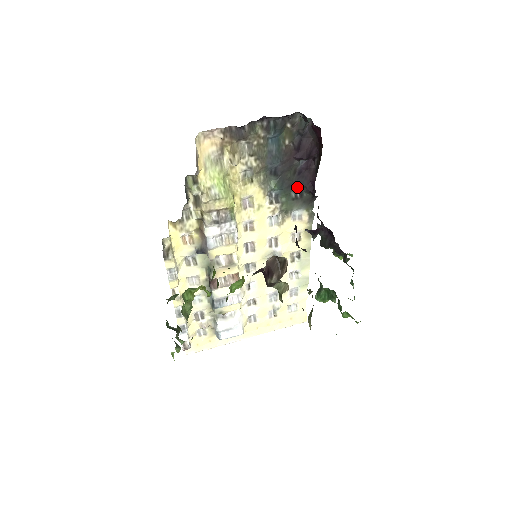
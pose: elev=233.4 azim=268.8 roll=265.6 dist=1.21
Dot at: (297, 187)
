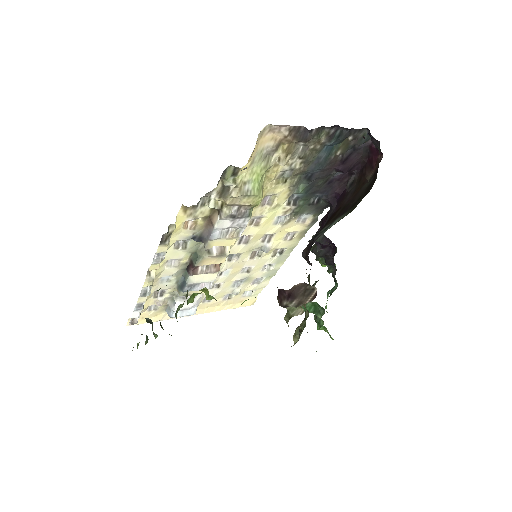
Dot at: (319, 194)
